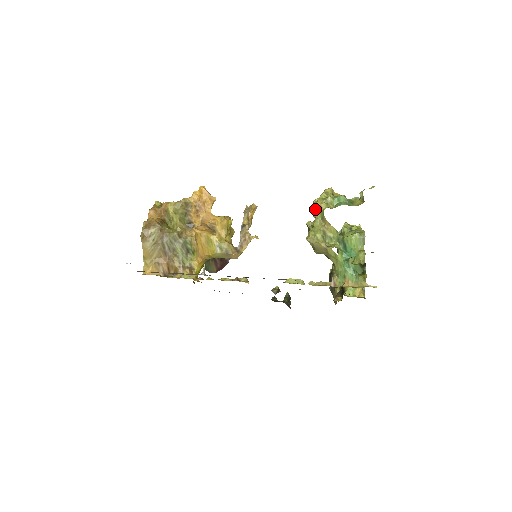
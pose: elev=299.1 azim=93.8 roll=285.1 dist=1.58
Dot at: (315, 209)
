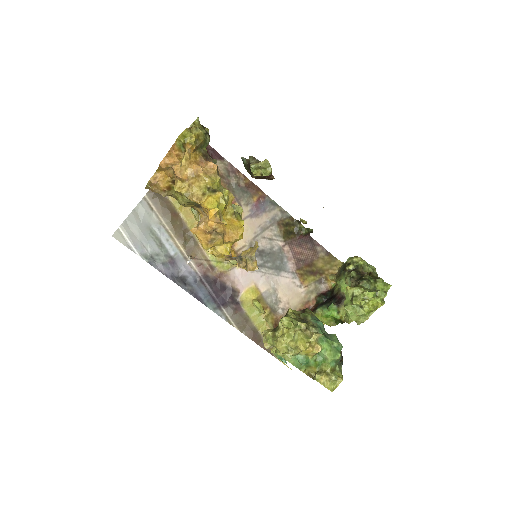
Dot at: (276, 342)
